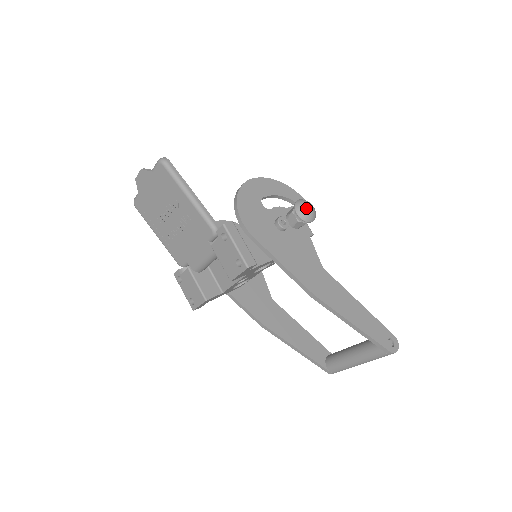
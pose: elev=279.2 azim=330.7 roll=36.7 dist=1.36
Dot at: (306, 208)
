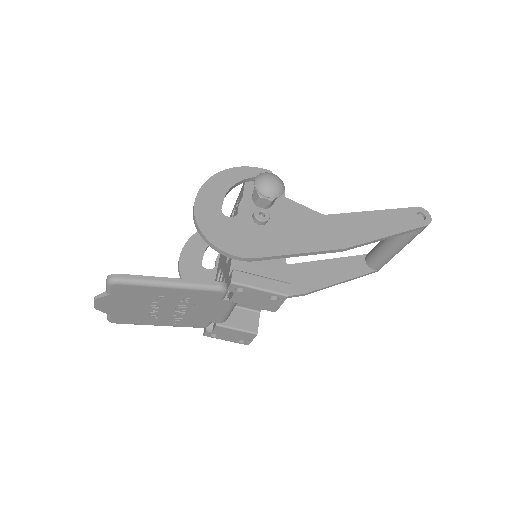
Dot at: (271, 184)
